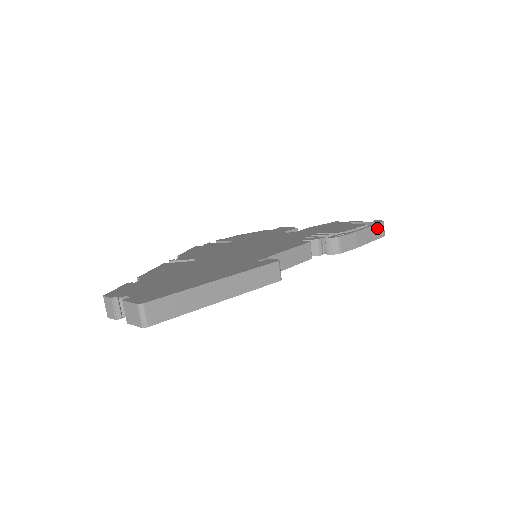
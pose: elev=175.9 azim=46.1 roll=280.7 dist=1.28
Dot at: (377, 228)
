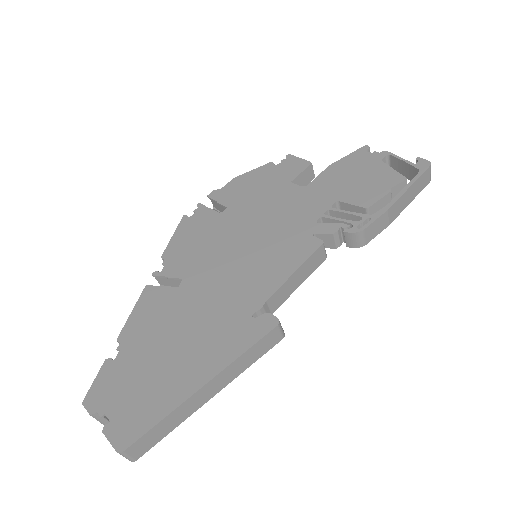
Dot at: (419, 181)
